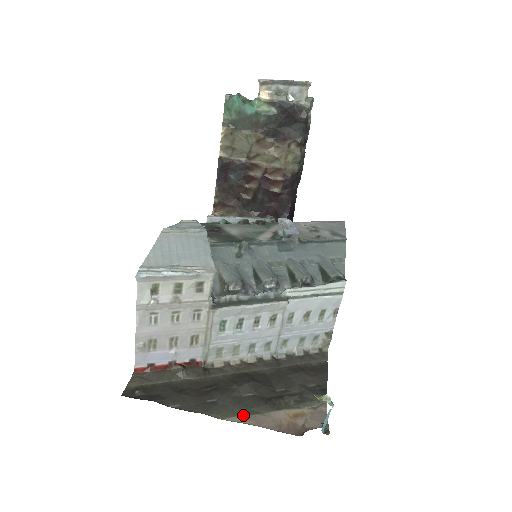
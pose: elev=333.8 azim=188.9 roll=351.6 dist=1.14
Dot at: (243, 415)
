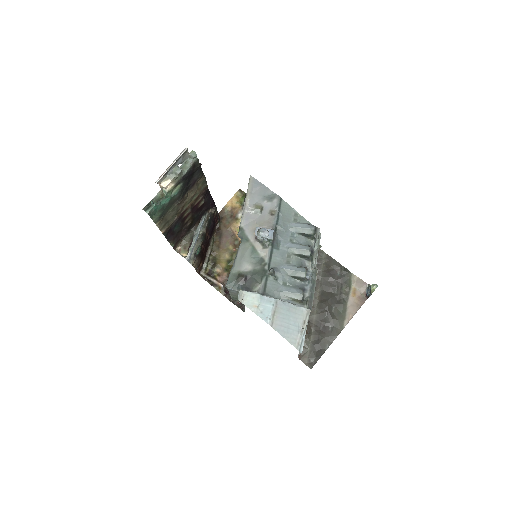
Dot at: (345, 318)
